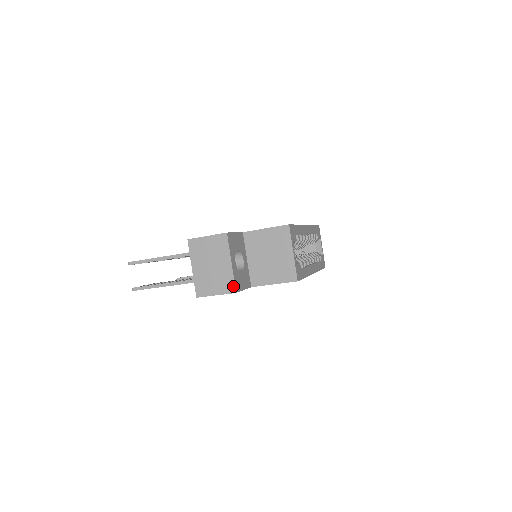
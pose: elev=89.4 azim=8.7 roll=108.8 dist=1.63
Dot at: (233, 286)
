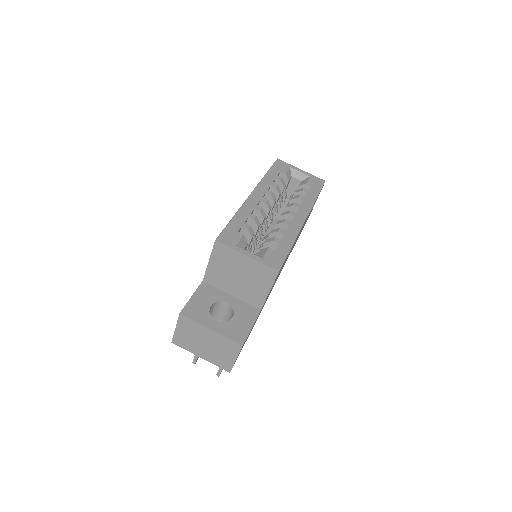
Dot at: (234, 343)
